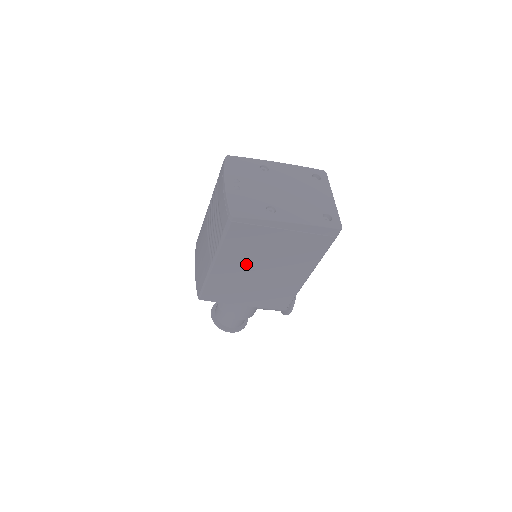
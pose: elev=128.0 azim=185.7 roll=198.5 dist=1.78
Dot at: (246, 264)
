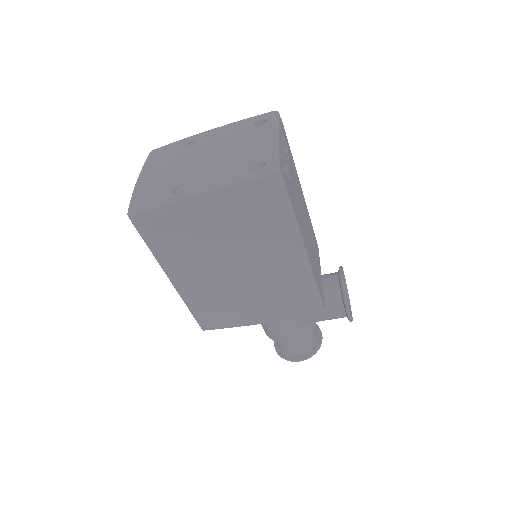
Dot at: (207, 270)
